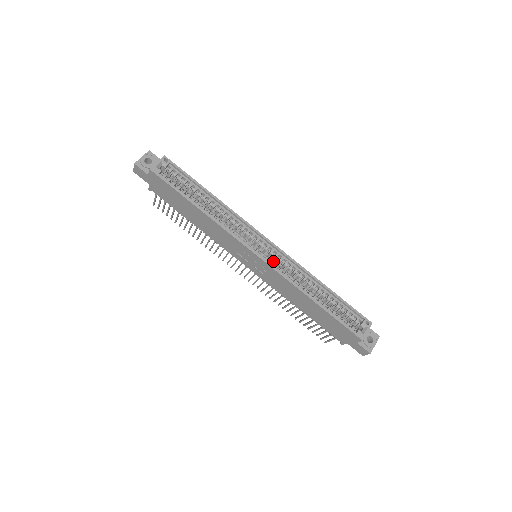
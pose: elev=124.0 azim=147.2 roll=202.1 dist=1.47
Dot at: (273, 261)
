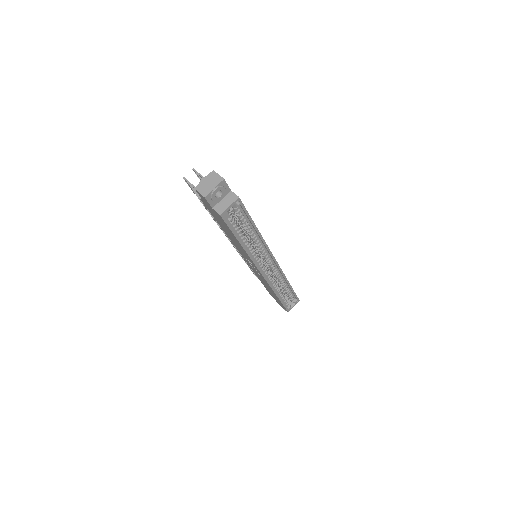
Dot at: (269, 274)
